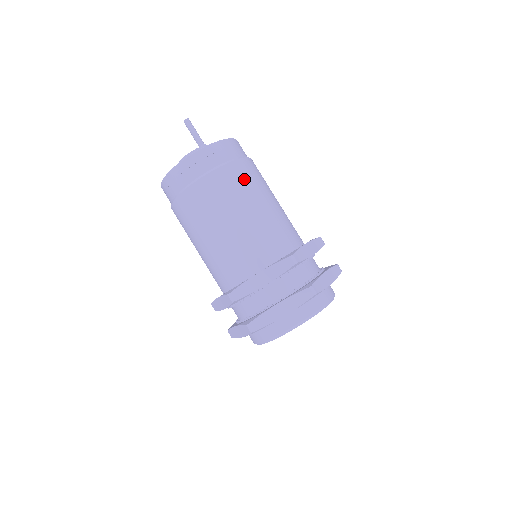
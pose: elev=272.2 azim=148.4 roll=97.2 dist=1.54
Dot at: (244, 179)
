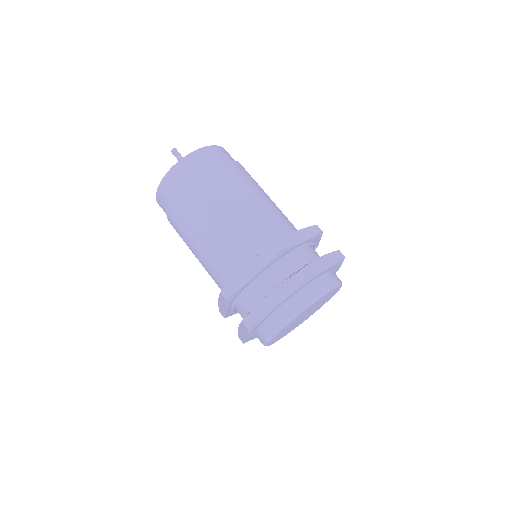
Dot at: occluded
